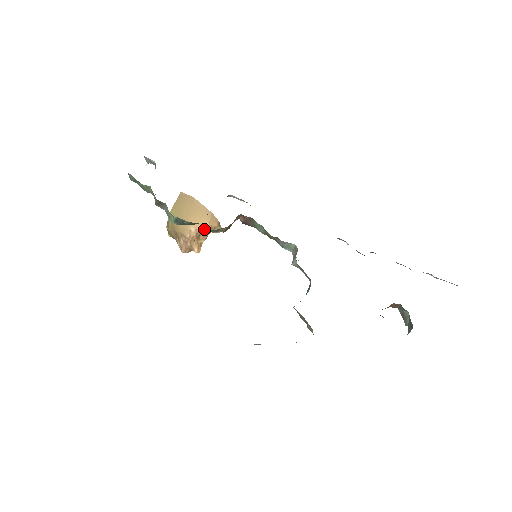
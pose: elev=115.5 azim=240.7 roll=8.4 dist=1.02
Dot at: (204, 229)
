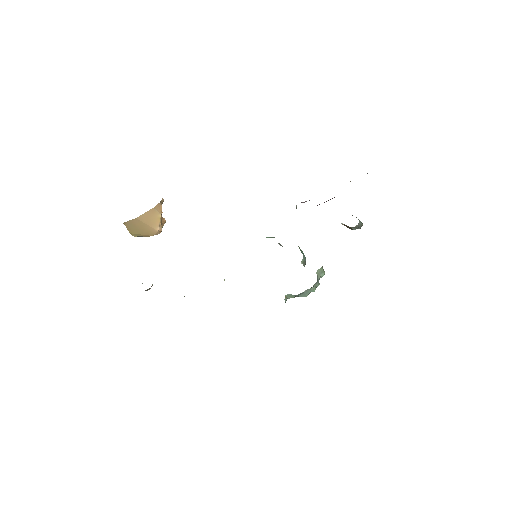
Dot at: (160, 218)
